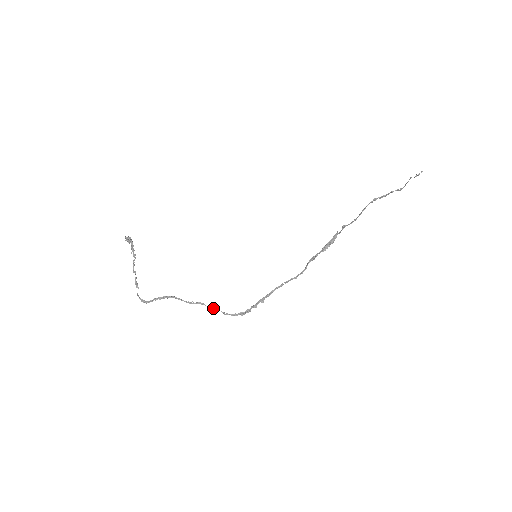
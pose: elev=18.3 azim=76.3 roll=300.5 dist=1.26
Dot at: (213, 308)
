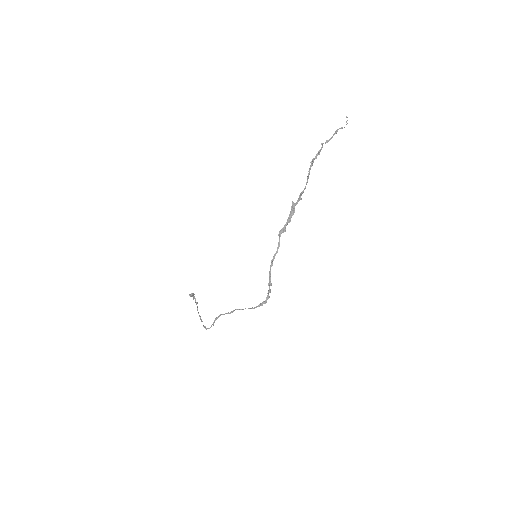
Dot at: occluded
